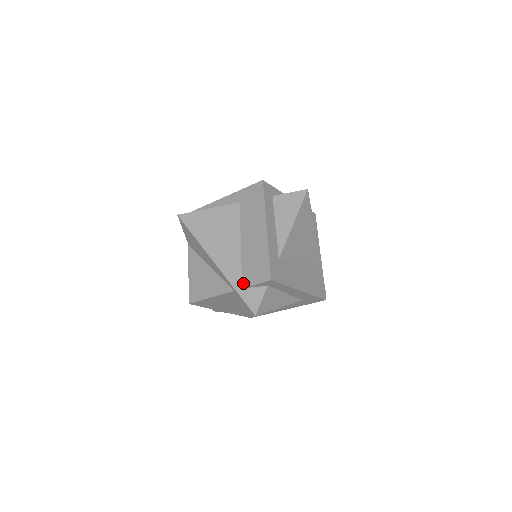
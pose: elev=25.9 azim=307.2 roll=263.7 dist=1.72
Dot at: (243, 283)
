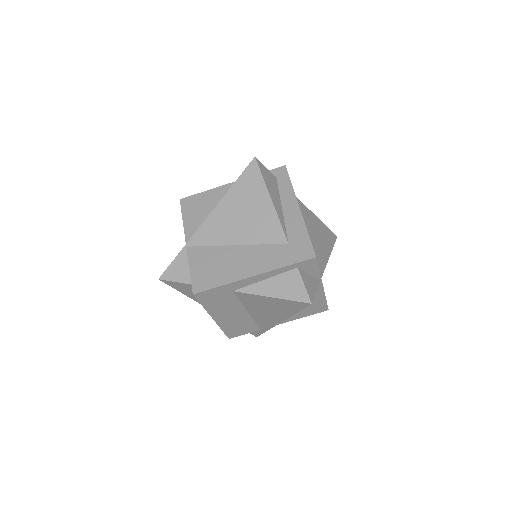
Dot at: occluded
